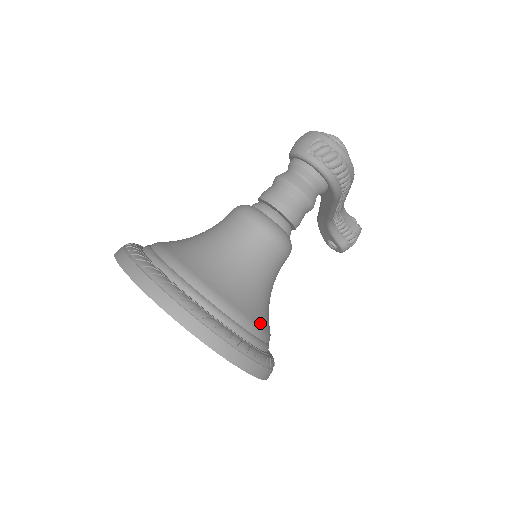
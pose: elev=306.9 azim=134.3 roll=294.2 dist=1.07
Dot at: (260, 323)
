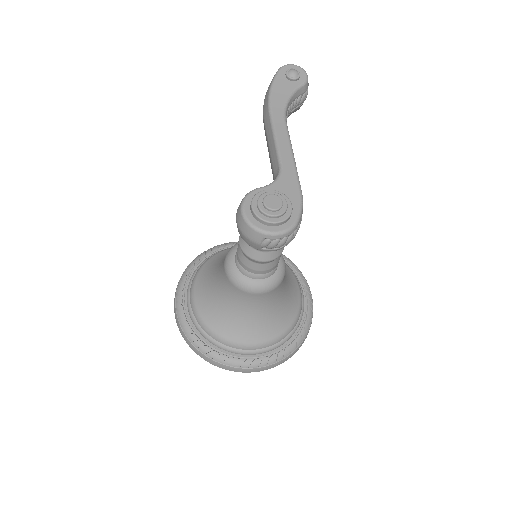
Dot at: (295, 312)
